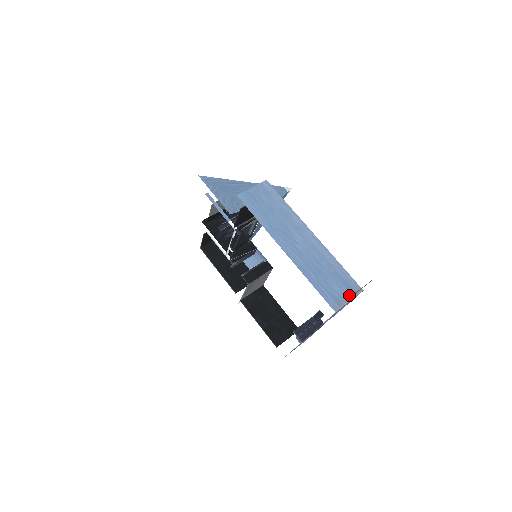
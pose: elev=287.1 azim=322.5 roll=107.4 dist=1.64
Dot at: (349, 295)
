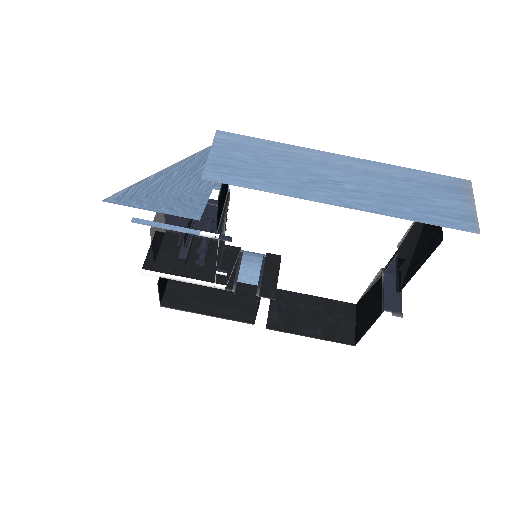
Dot at: (466, 199)
